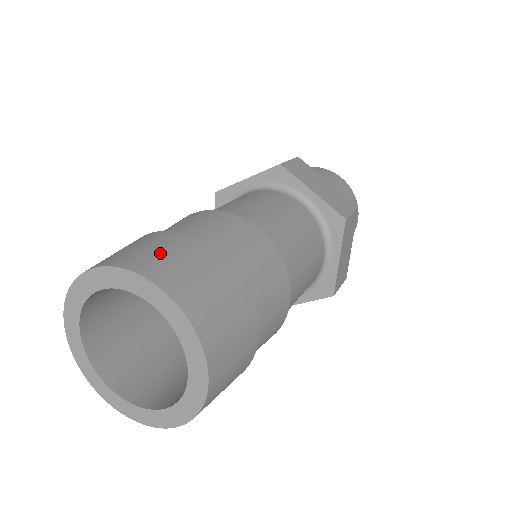
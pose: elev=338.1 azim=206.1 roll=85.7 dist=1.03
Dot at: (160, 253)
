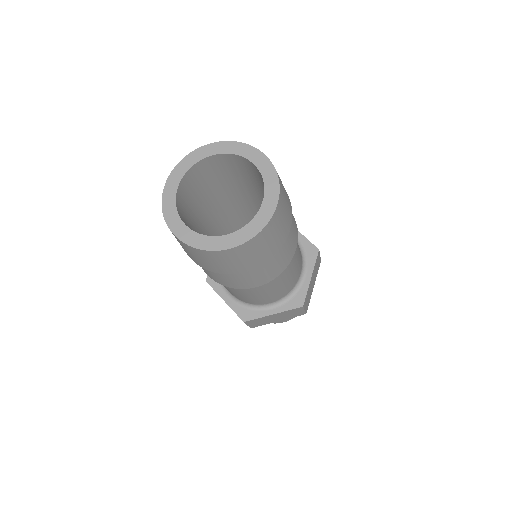
Dot at: occluded
